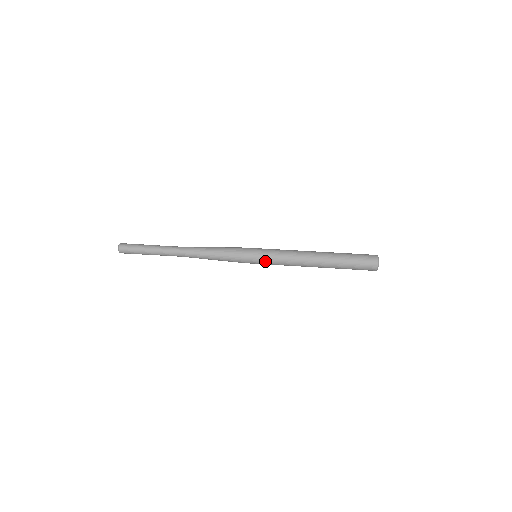
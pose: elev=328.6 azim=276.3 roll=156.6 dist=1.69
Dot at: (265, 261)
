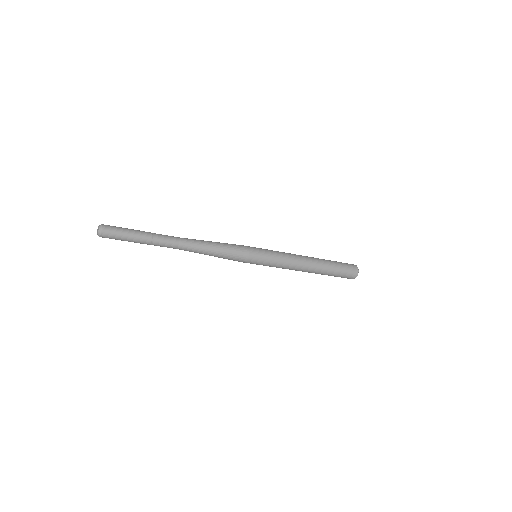
Dot at: (269, 257)
